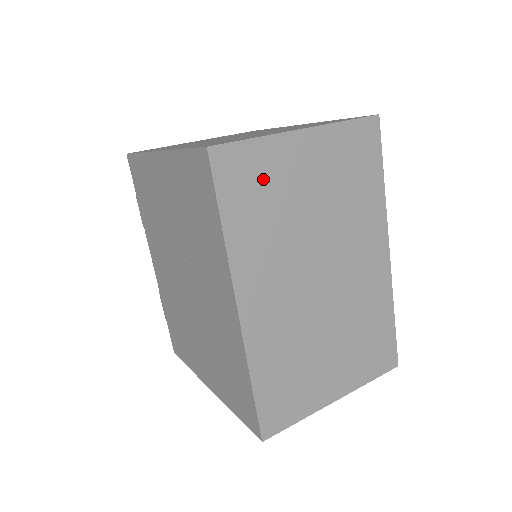
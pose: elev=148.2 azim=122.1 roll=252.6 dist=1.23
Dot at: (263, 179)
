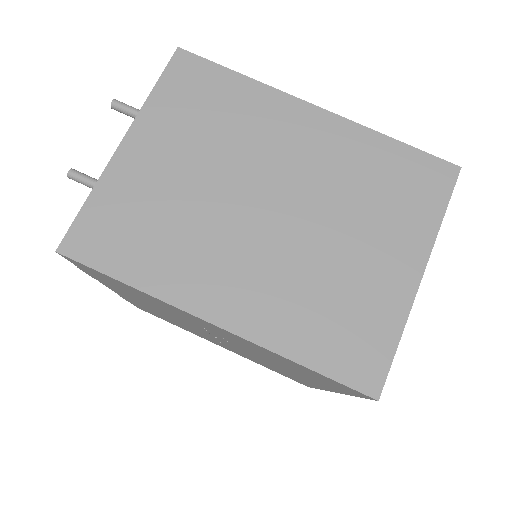
Dot at: occluded
